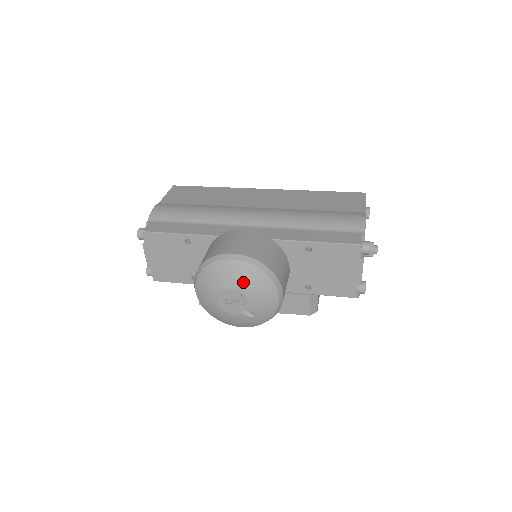
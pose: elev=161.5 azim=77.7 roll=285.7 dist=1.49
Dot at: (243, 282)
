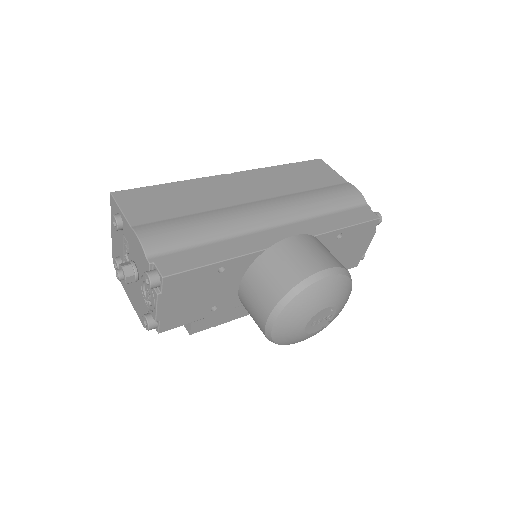
Dot at: (336, 296)
